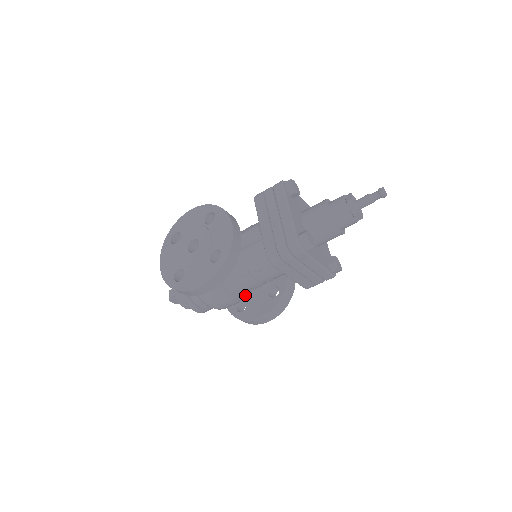
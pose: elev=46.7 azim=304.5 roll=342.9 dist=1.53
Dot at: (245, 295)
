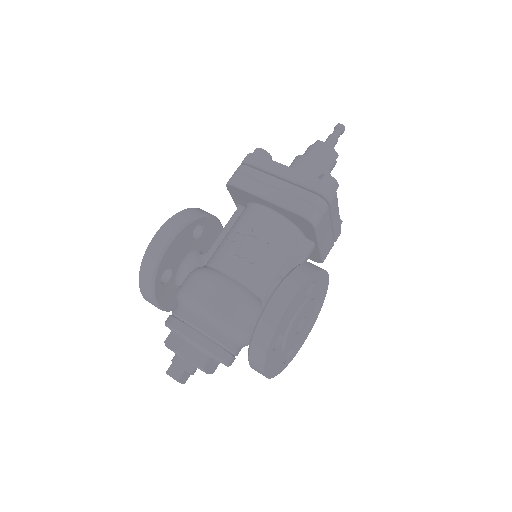
Dot at: occluded
